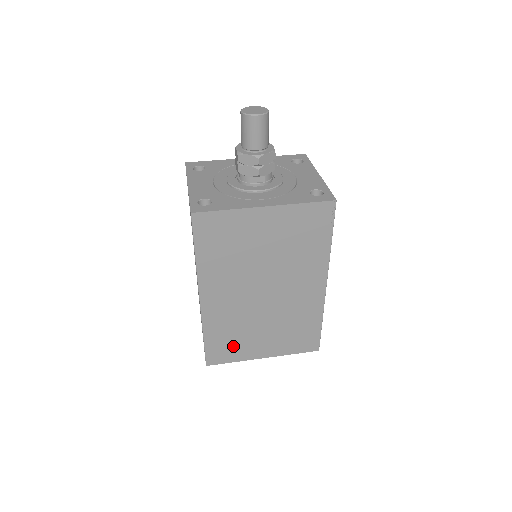
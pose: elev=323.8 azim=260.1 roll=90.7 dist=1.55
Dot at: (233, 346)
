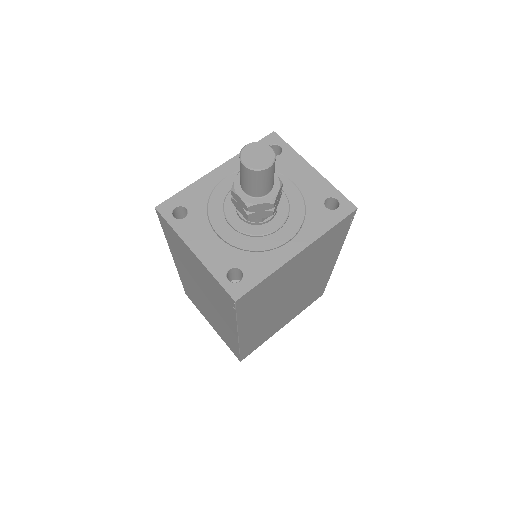
Dot at: (262, 338)
